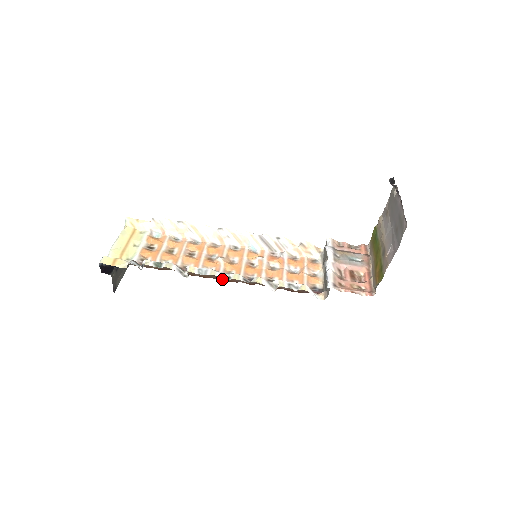
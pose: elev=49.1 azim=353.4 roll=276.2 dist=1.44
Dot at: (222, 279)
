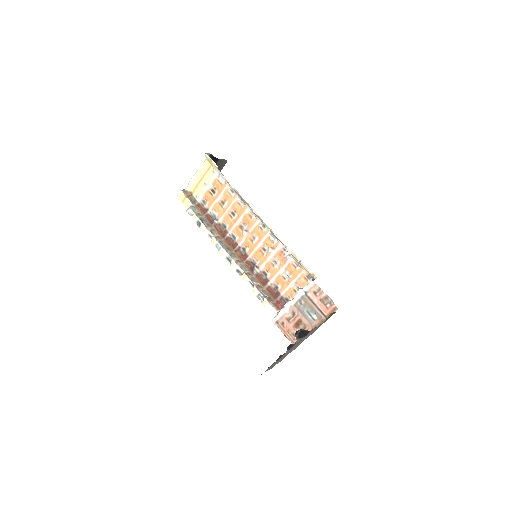
Dot at: (236, 252)
